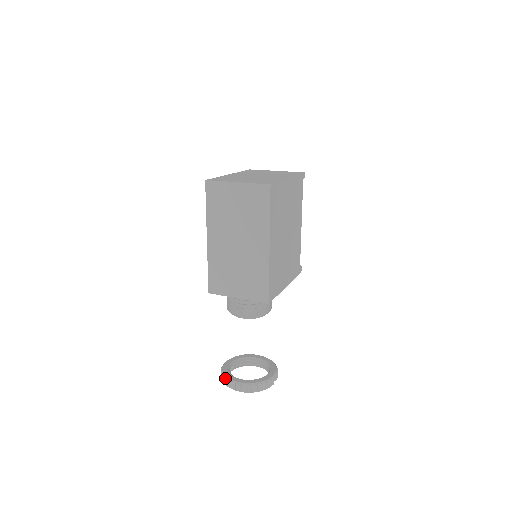
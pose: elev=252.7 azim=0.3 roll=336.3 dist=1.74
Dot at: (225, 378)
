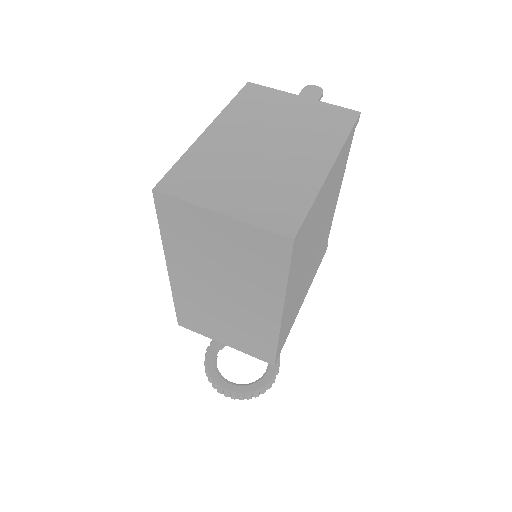
Dot at: (210, 378)
